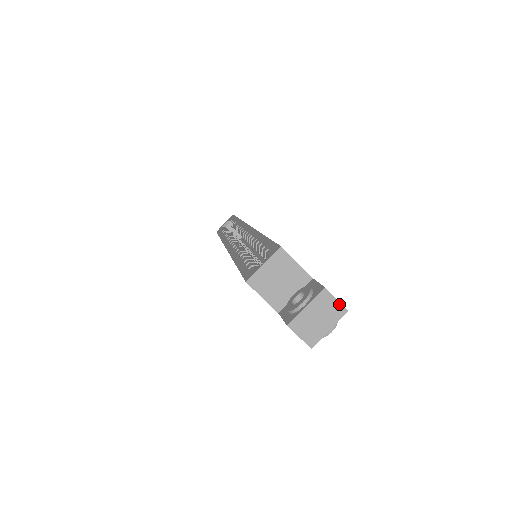
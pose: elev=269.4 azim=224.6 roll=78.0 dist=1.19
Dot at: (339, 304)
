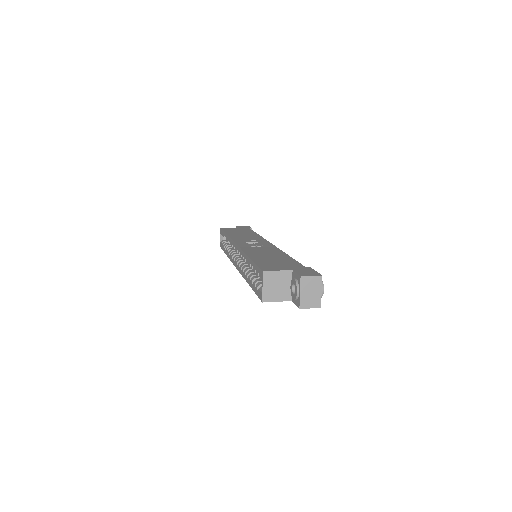
Dot at: (315, 277)
